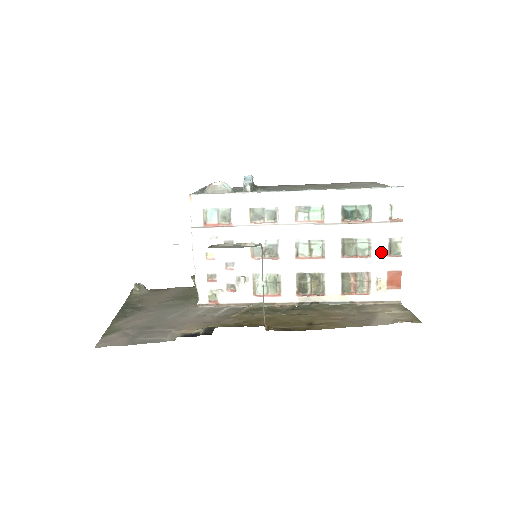
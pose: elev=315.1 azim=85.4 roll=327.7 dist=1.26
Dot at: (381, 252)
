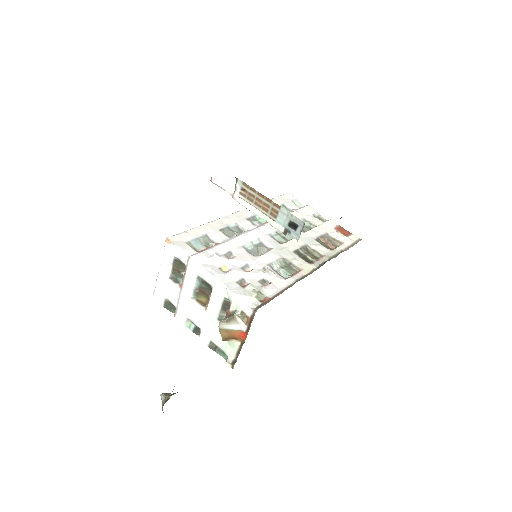
Dot at: (318, 222)
